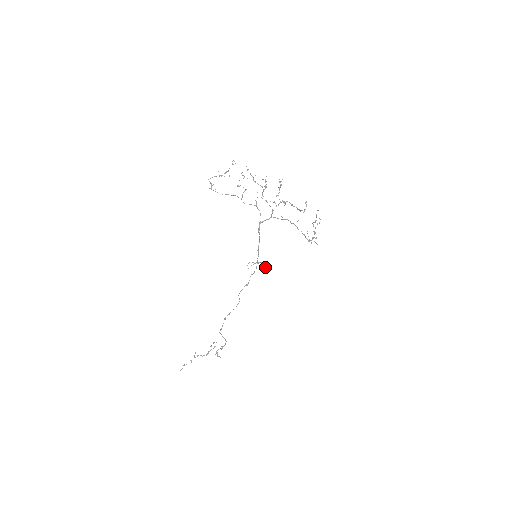
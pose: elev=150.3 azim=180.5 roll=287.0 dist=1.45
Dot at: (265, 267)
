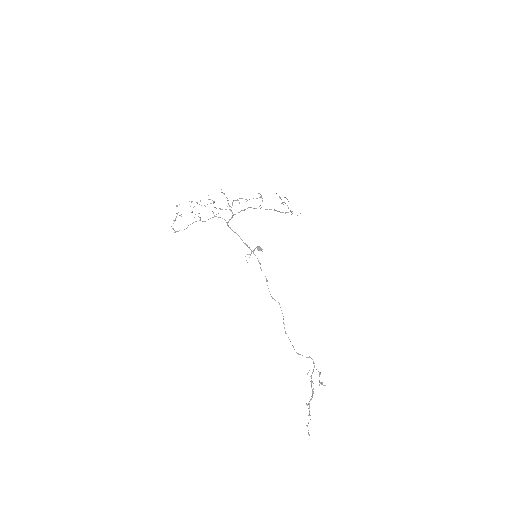
Dot at: (259, 248)
